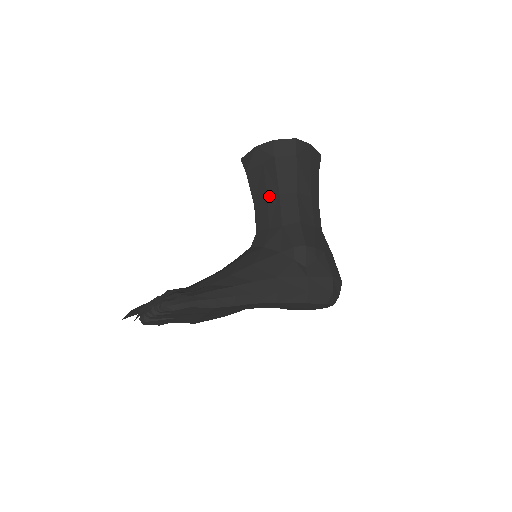
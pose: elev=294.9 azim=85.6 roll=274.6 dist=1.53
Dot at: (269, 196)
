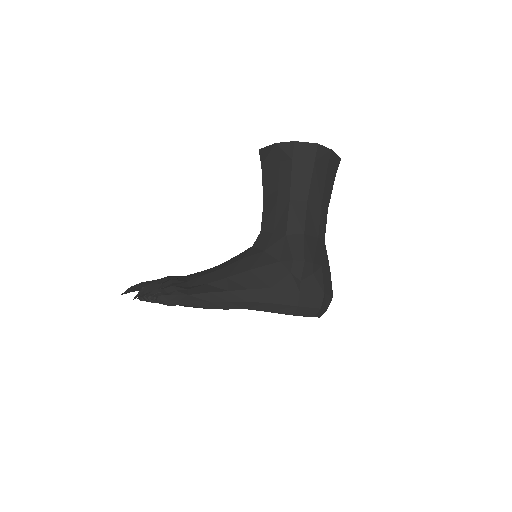
Dot at: (279, 199)
